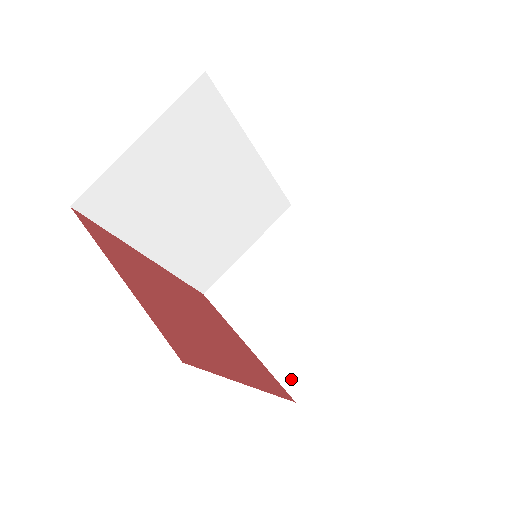
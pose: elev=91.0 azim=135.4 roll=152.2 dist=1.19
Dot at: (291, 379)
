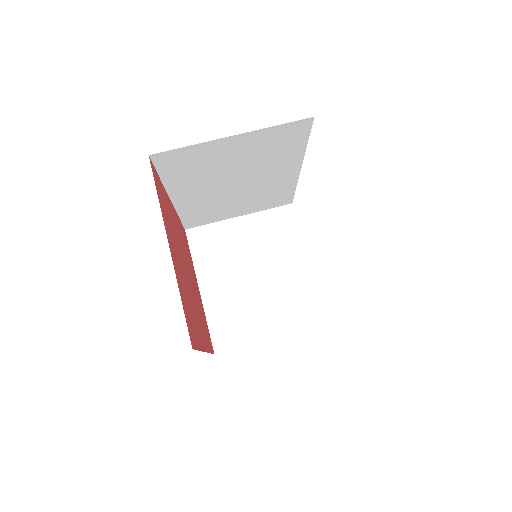
Dot at: (220, 336)
